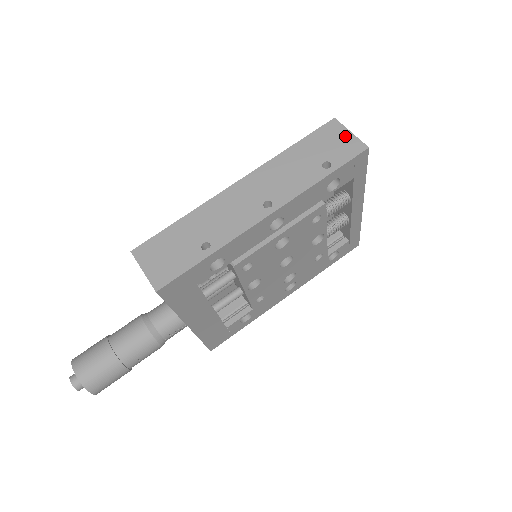
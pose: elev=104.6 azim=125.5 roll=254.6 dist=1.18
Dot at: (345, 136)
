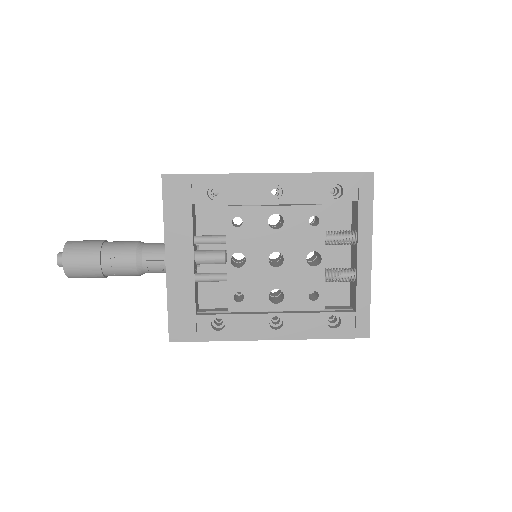
Dot at: occluded
